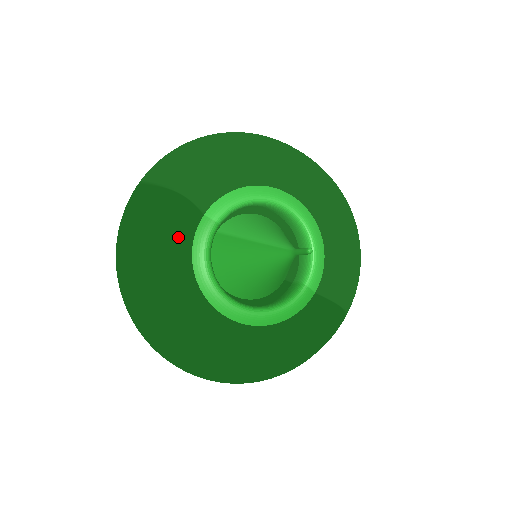
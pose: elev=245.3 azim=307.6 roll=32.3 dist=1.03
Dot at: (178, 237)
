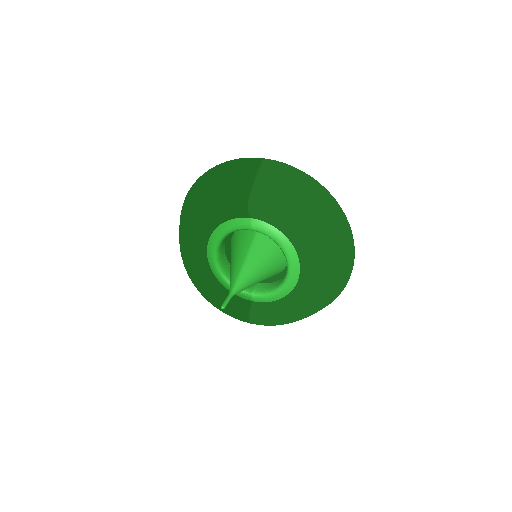
Dot at: (224, 212)
